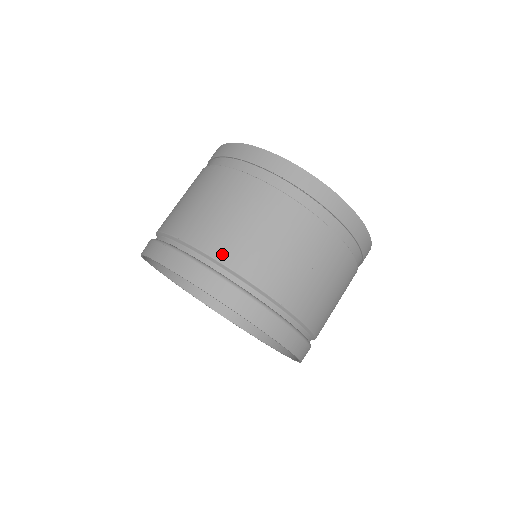
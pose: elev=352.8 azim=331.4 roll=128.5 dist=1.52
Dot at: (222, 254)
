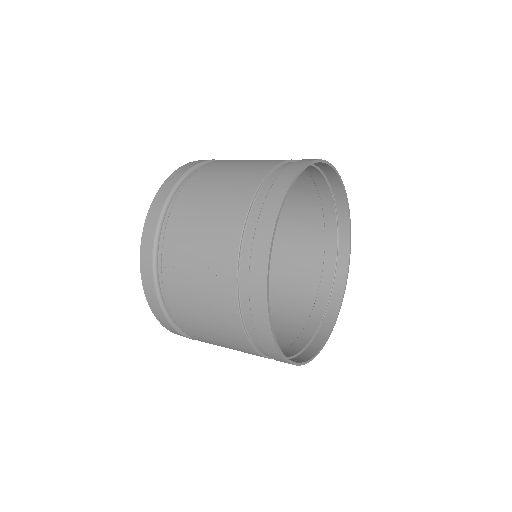
Dot at: (182, 198)
